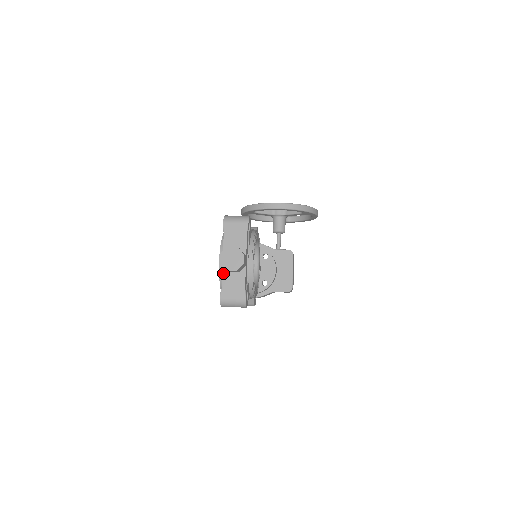
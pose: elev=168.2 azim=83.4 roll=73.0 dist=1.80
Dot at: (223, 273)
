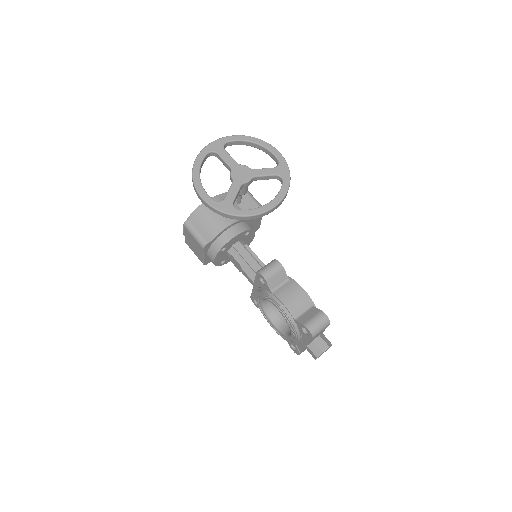
Dot at: occluded
